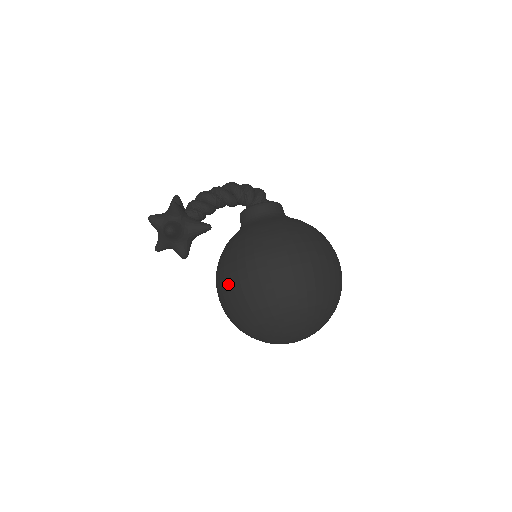
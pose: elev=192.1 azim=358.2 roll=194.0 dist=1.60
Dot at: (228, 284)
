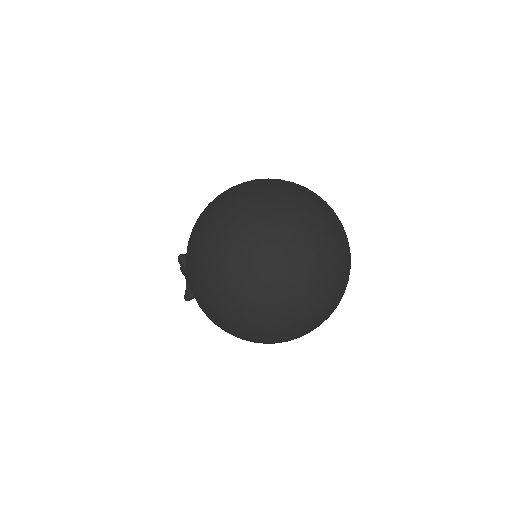
Dot at: occluded
